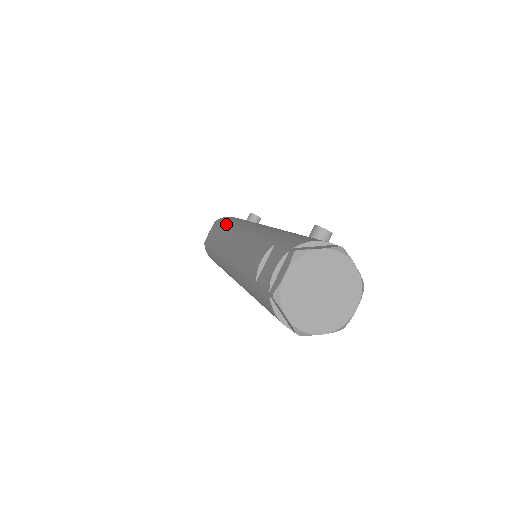
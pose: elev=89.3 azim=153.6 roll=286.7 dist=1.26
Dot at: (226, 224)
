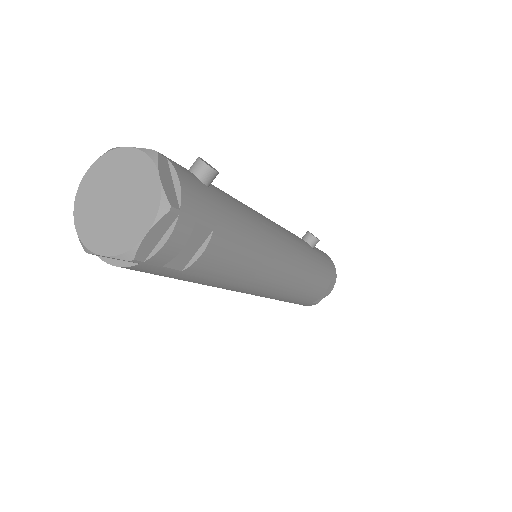
Dot at: occluded
